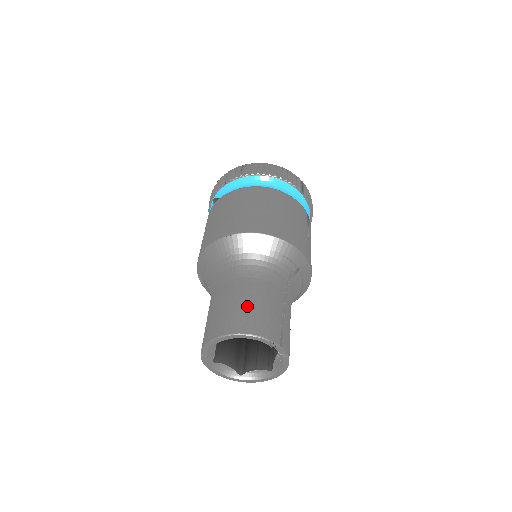
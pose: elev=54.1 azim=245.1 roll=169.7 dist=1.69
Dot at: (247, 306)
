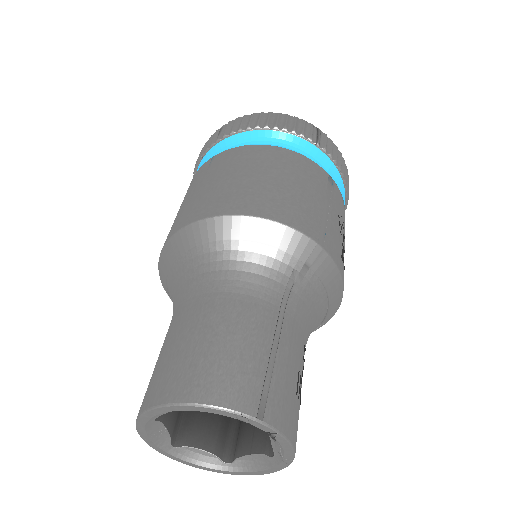
Dot at: (197, 346)
